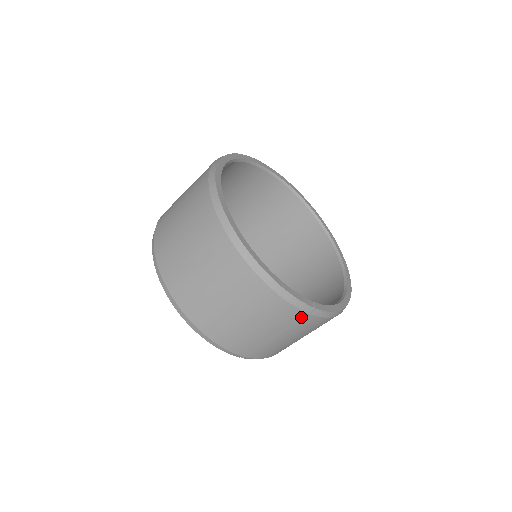
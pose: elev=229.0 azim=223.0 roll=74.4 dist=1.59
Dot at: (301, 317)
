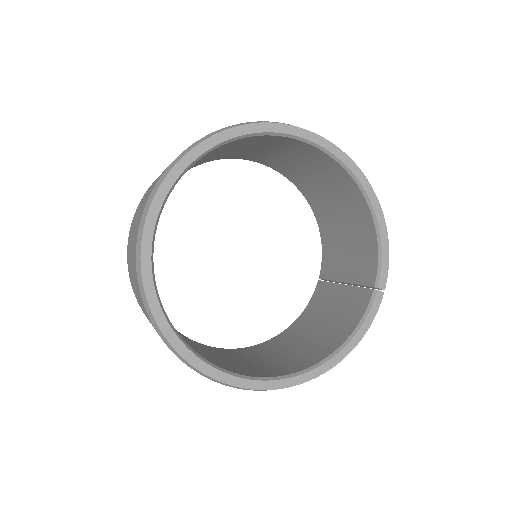
Dot at: occluded
